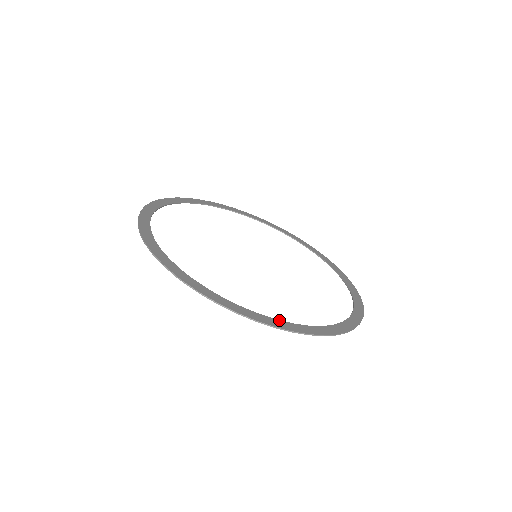
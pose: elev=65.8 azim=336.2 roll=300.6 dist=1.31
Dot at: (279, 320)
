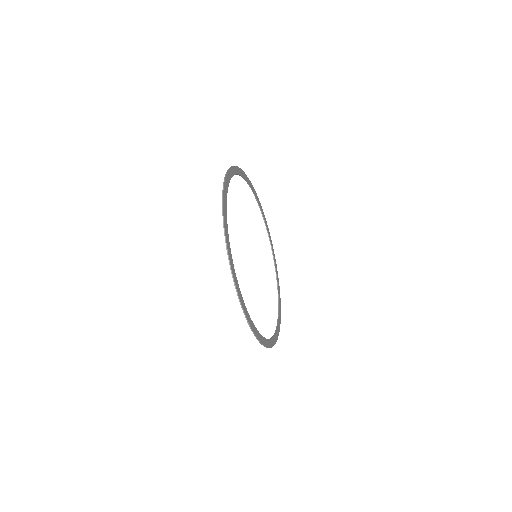
Dot at: occluded
